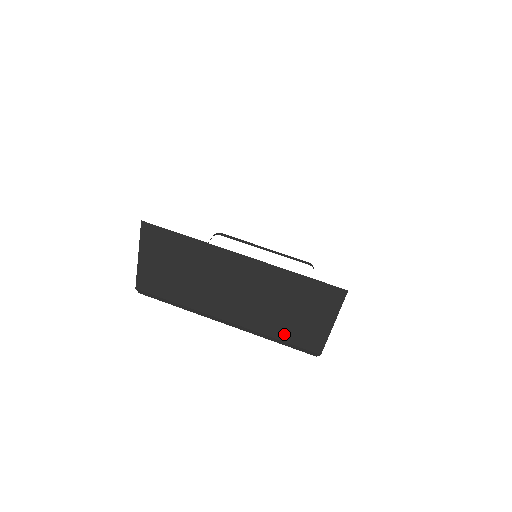
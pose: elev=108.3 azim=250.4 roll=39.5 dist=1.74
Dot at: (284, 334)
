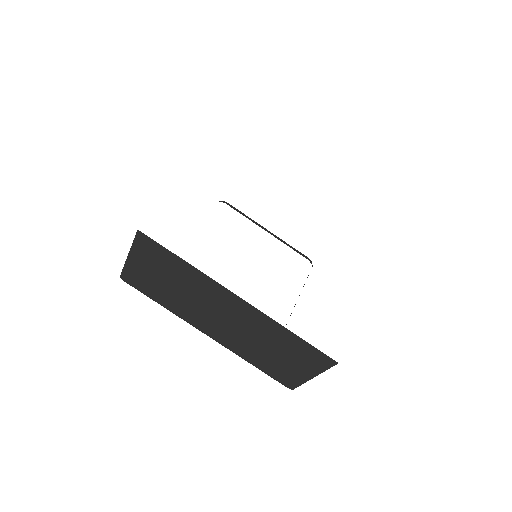
Dot at: (262, 365)
